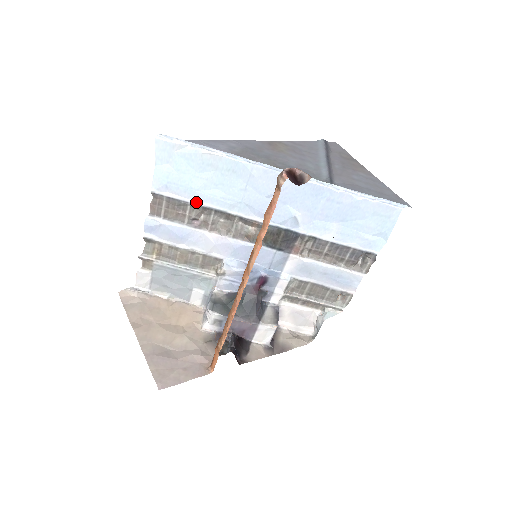
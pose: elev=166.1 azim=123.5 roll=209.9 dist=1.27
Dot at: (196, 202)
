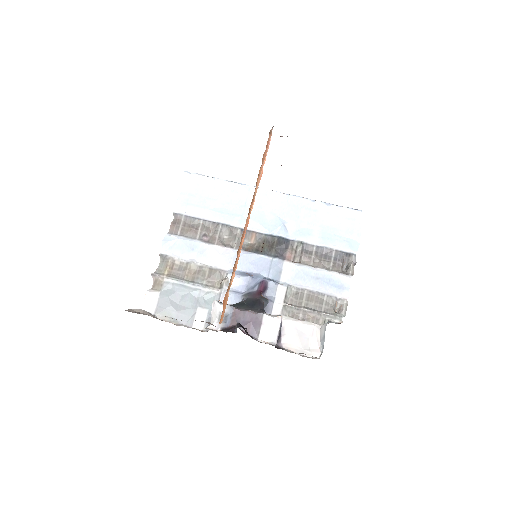
Dot at: (207, 219)
